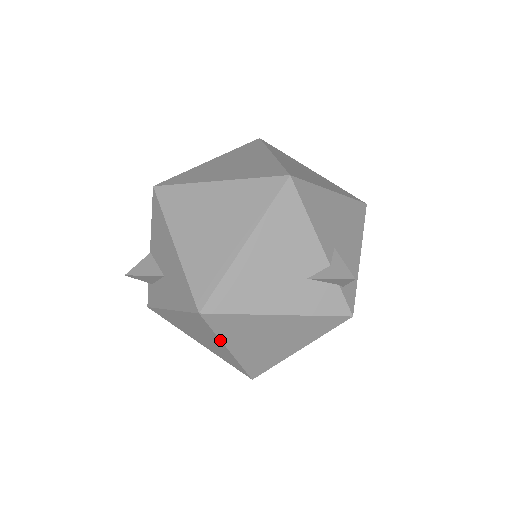
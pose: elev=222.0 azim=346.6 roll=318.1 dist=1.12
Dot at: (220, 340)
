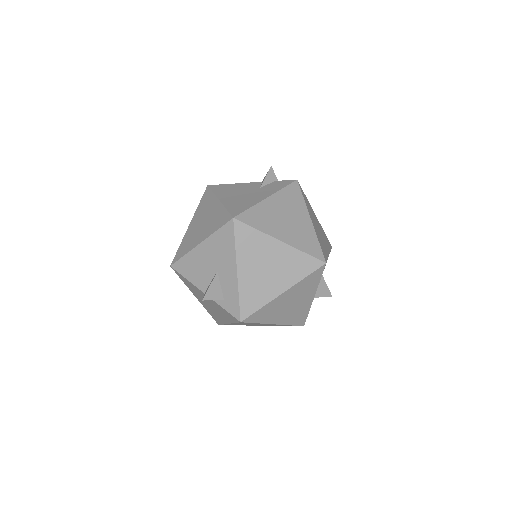
Dot at: (266, 235)
